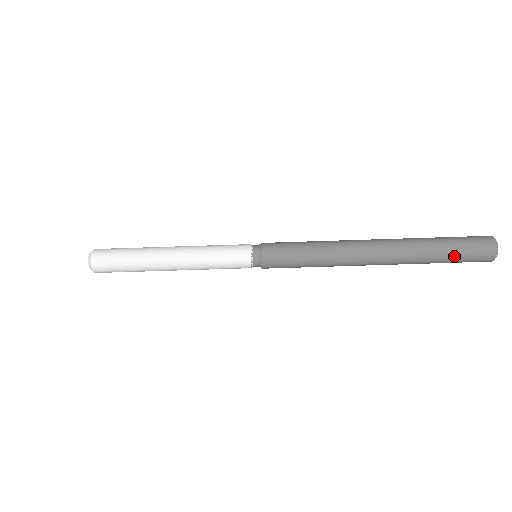
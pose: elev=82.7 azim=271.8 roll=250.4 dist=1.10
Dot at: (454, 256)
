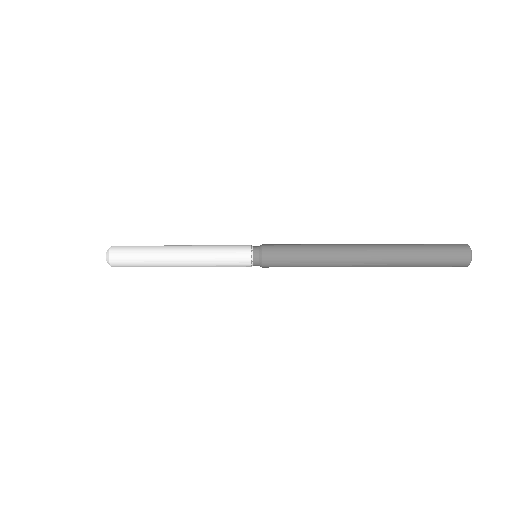
Dot at: occluded
